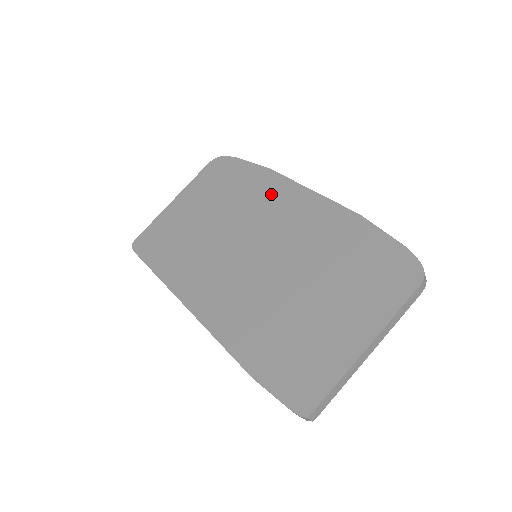
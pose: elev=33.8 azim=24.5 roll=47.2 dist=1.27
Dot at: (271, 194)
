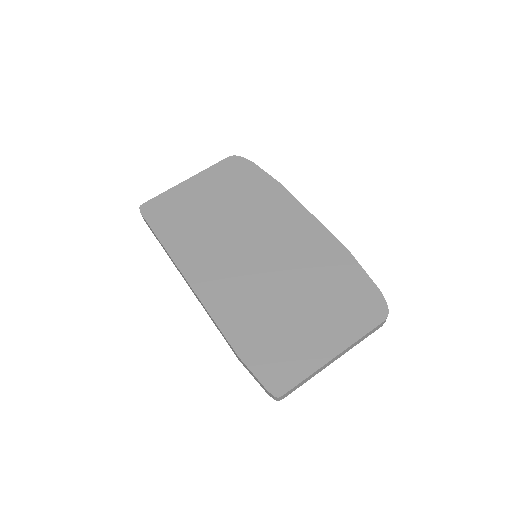
Dot at: (280, 208)
